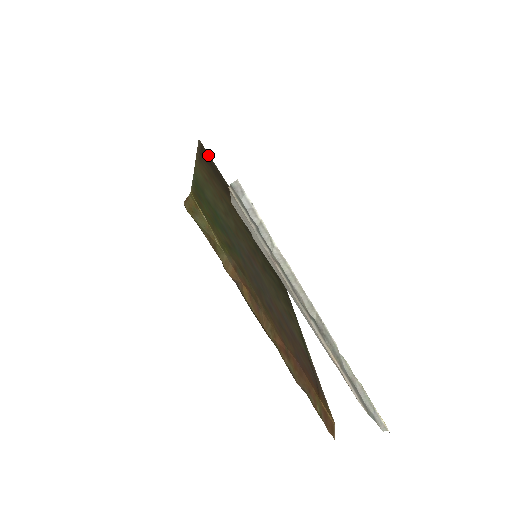
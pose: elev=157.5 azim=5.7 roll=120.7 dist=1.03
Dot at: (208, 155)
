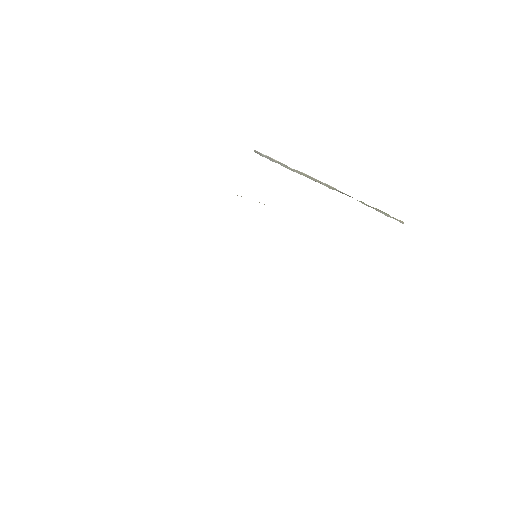
Dot at: occluded
